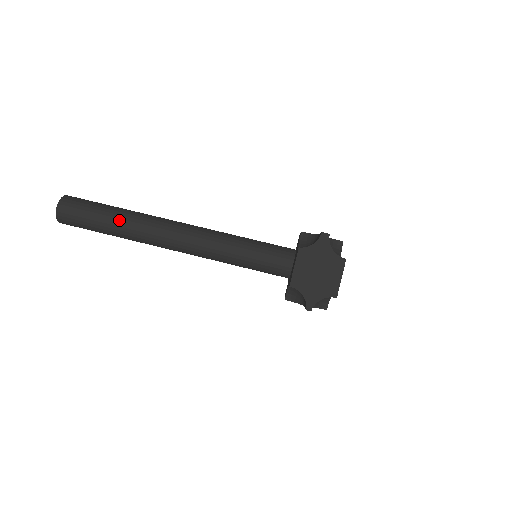
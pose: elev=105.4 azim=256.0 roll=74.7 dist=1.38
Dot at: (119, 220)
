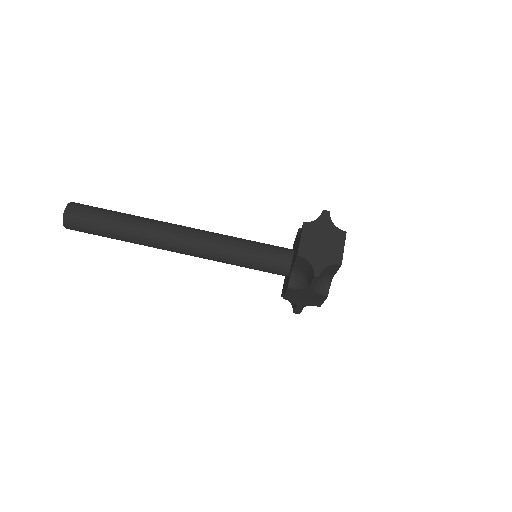
Dot at: (126, 220)
